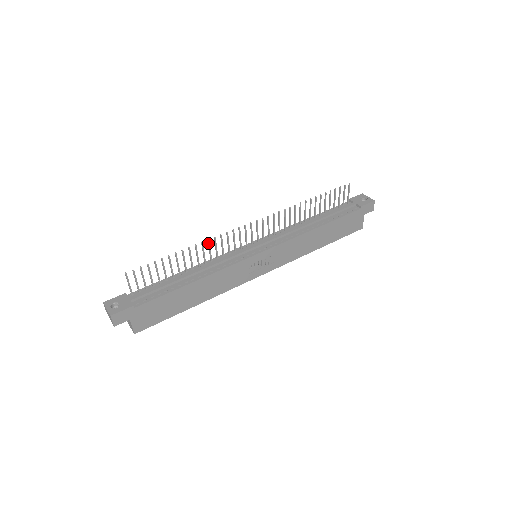
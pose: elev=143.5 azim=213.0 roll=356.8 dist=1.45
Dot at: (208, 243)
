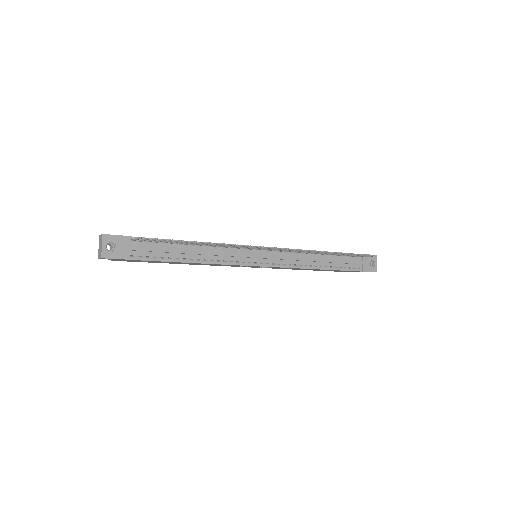
Dot at: (229, 245)
